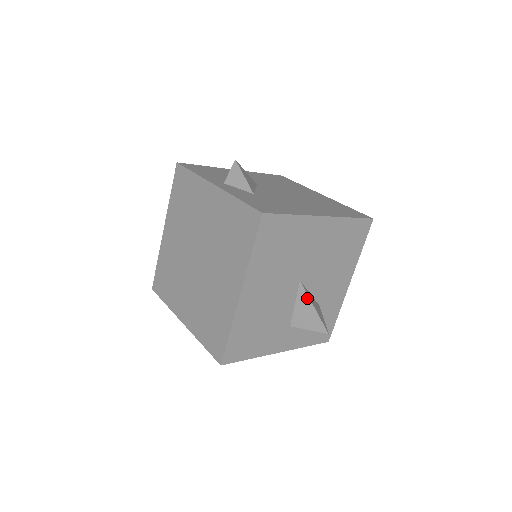
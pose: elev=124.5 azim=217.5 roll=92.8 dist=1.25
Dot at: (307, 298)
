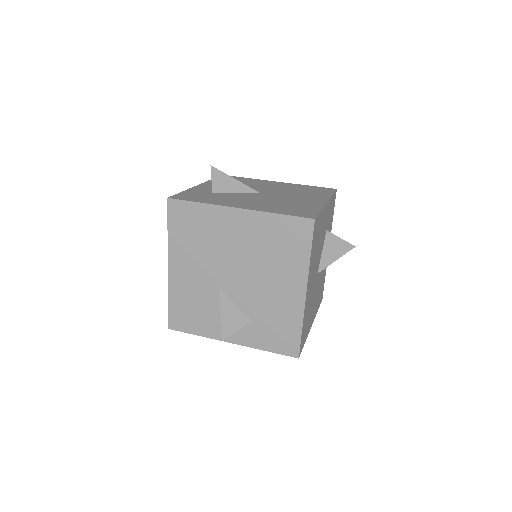
Dot at: occluded
